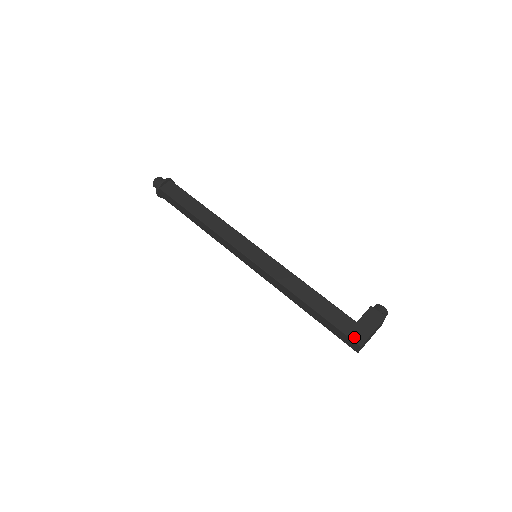
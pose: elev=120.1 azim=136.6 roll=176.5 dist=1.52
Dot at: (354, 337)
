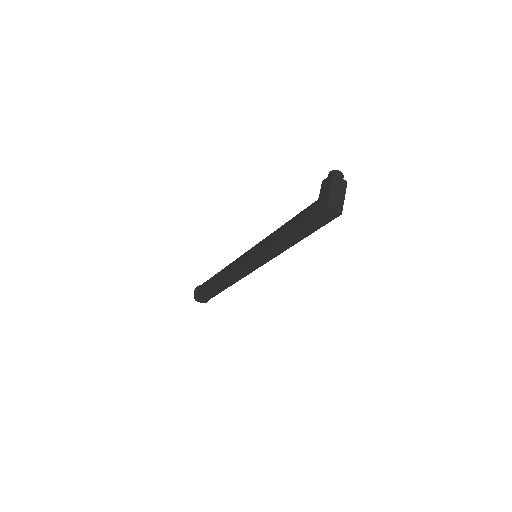
Dot at: (320, 207)
